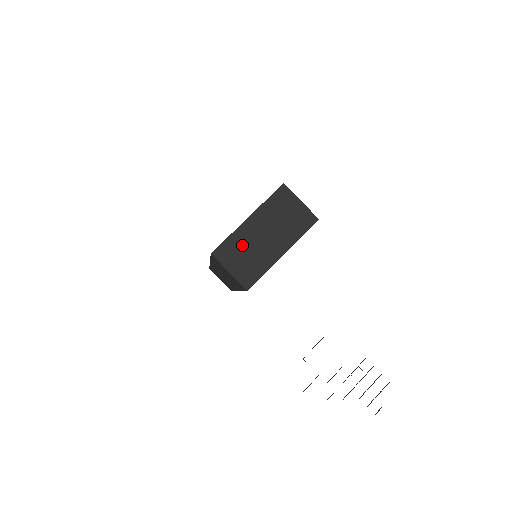
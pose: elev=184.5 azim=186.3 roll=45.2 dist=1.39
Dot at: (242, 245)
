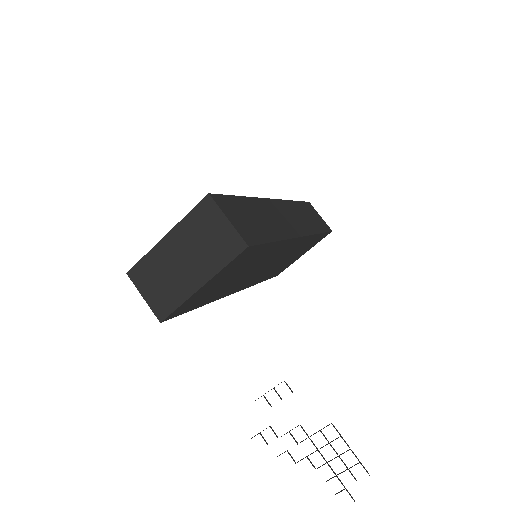
Dot at: (158, 268)
